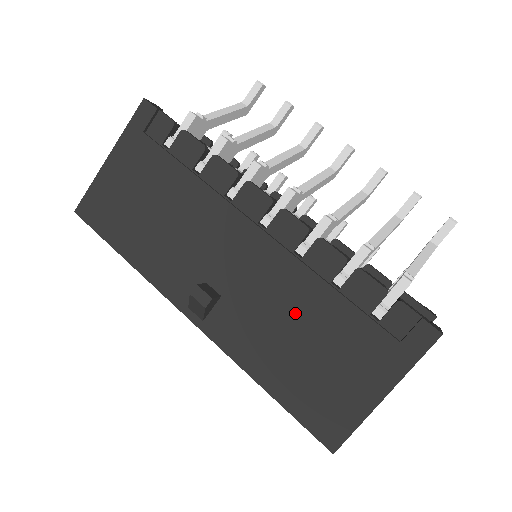
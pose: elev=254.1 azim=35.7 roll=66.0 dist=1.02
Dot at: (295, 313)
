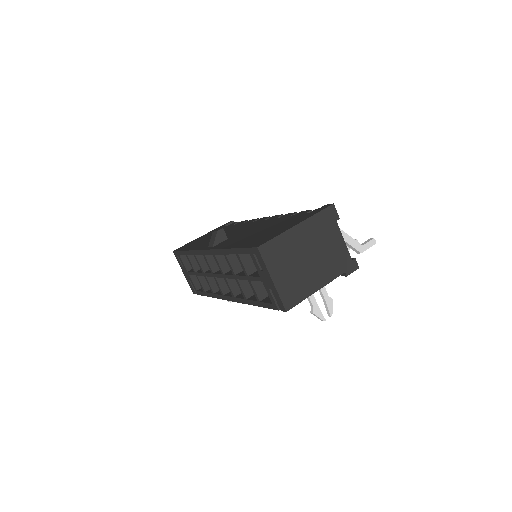
Dot at: occluded
